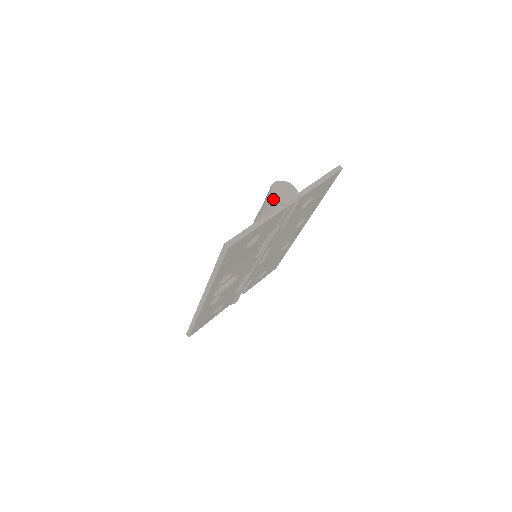
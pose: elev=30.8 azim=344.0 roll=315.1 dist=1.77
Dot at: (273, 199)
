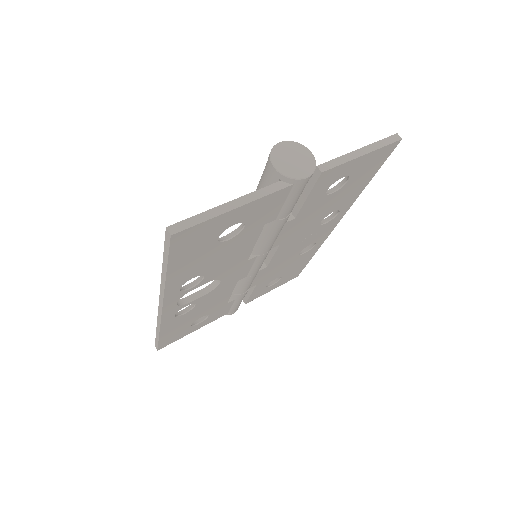
Dot at: (271, 168)
